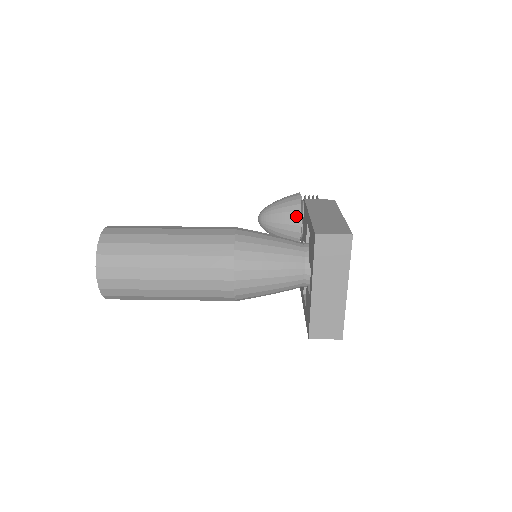
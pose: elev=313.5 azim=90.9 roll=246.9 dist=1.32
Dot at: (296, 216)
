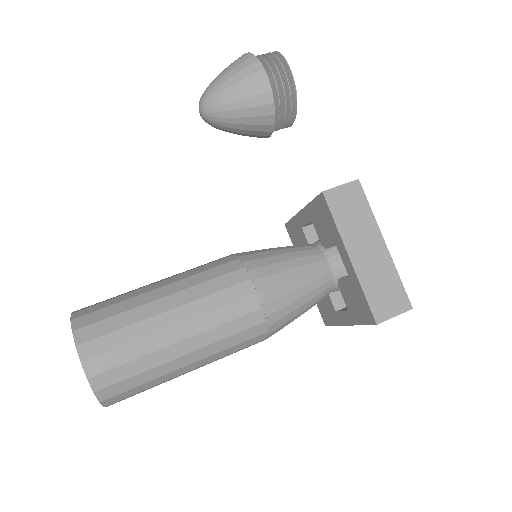
Dot at: (267, 122)
